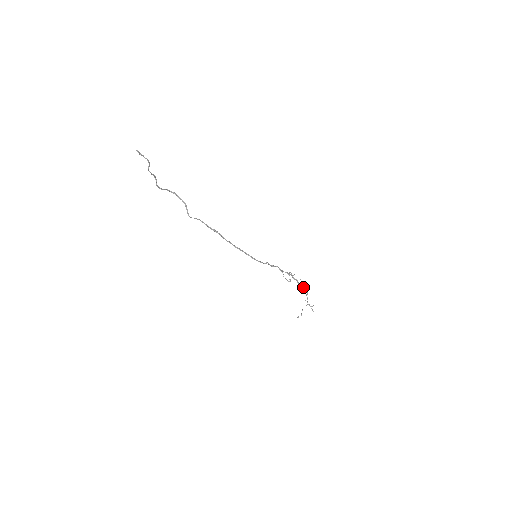
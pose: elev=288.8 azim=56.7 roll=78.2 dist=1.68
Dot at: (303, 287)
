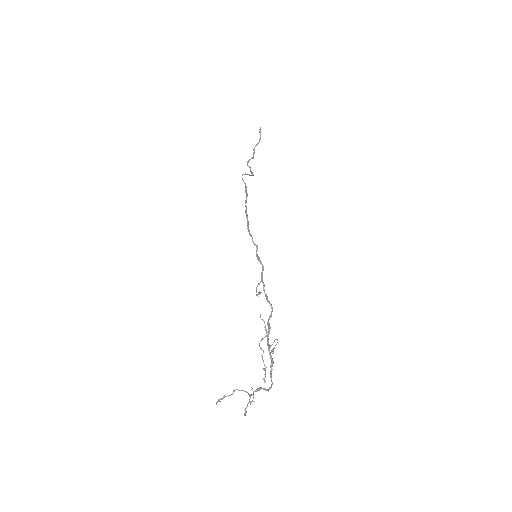
Dot at: (266, 335)
